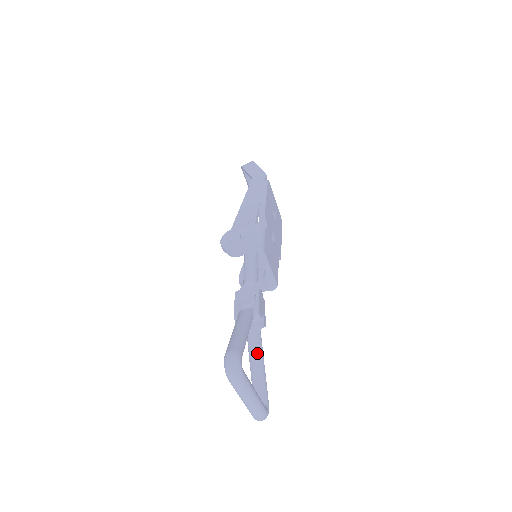
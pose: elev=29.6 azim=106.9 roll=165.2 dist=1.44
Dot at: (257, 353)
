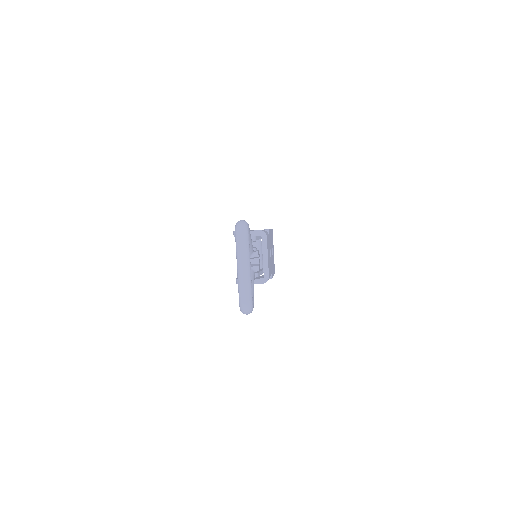
Dot at: occluded
